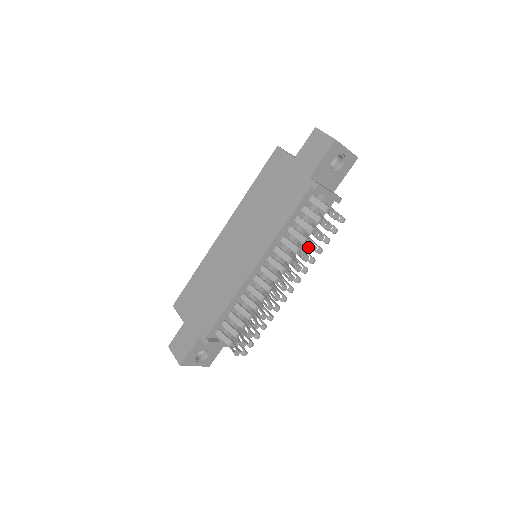
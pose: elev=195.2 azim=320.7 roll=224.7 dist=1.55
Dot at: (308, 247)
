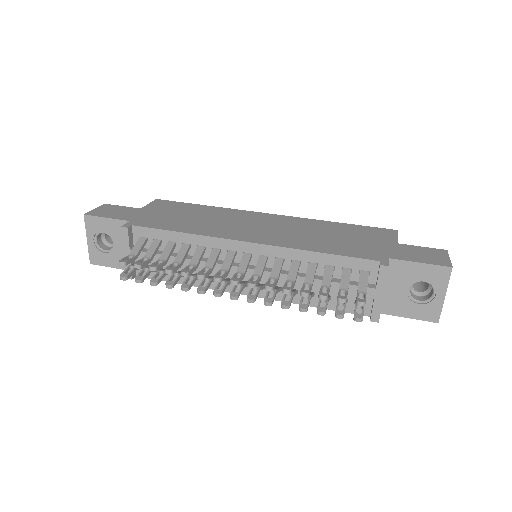
Dot at: (303, 288)
